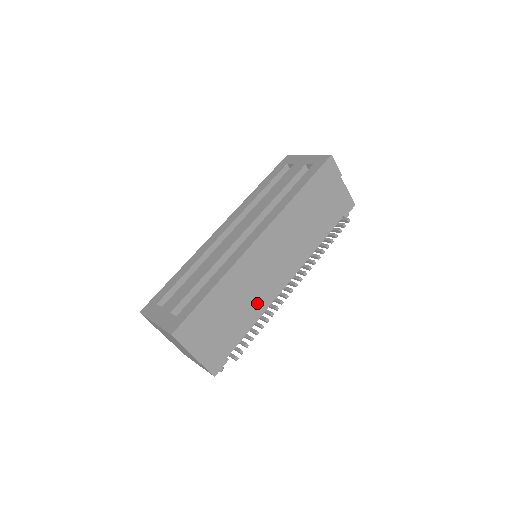
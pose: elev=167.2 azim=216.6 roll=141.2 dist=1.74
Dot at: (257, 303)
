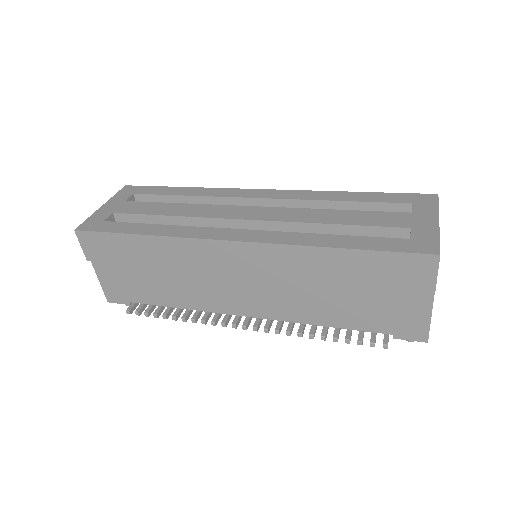
Dot at: (192, 295)
